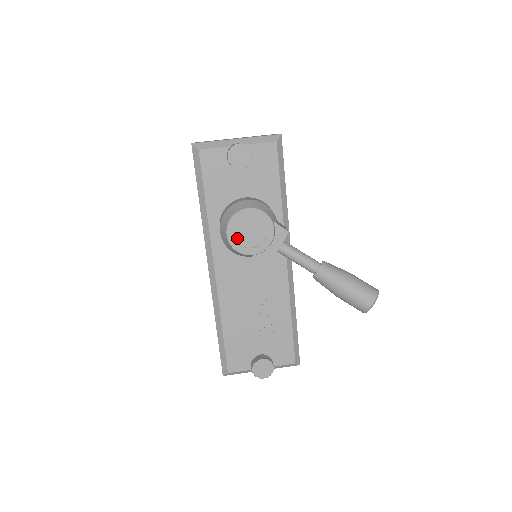
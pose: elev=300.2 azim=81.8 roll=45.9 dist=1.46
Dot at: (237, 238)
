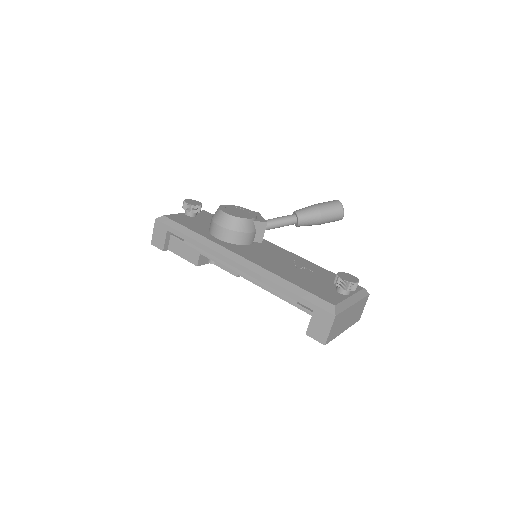
Dot at: (234, 214)
